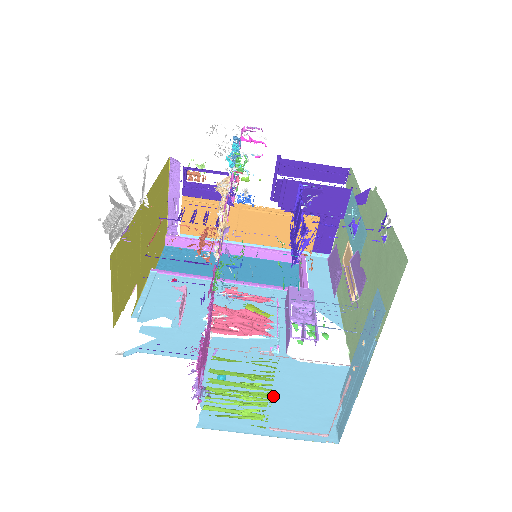
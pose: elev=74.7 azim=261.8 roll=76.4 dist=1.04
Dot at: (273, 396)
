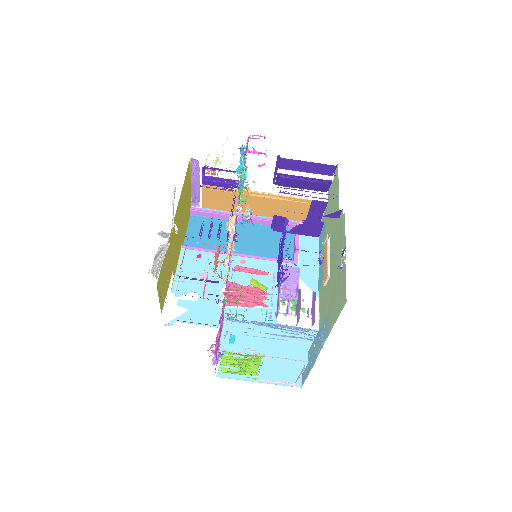
Dot at: occluded
